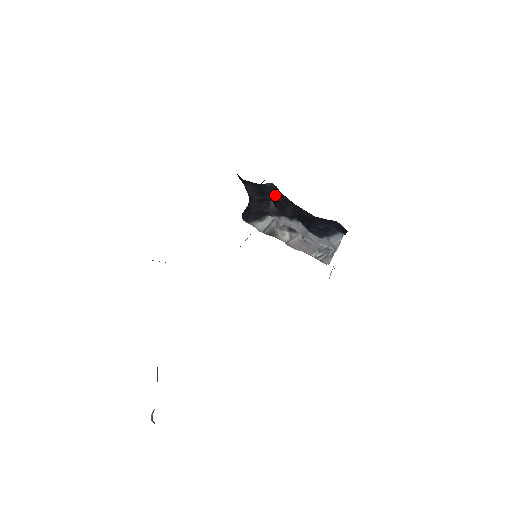
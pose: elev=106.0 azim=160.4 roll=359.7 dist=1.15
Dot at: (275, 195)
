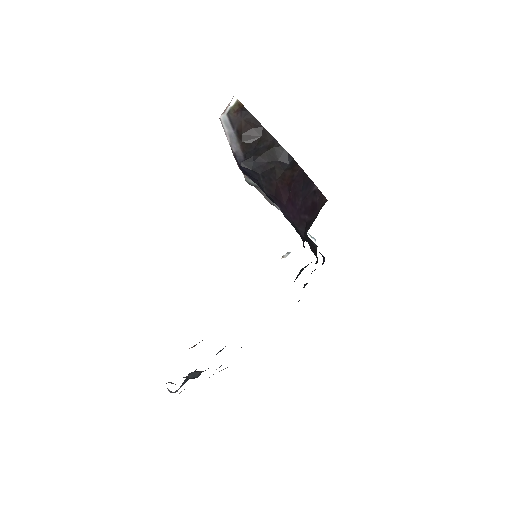
Dot at: (306, 235)
